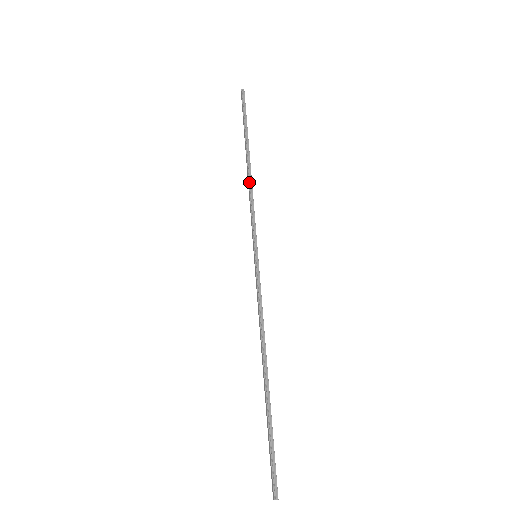
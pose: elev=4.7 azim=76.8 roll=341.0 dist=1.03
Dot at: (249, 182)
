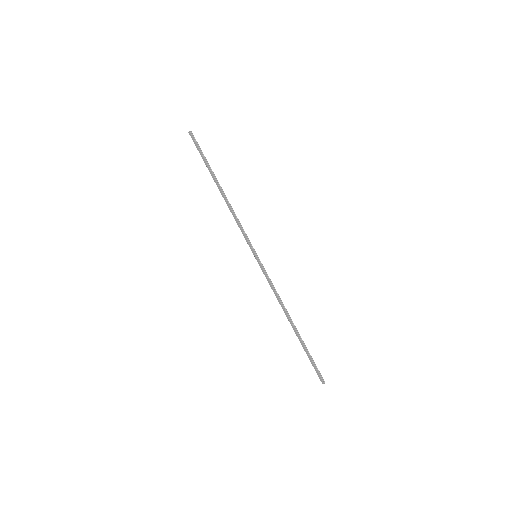
Dot at: (230, 206)
